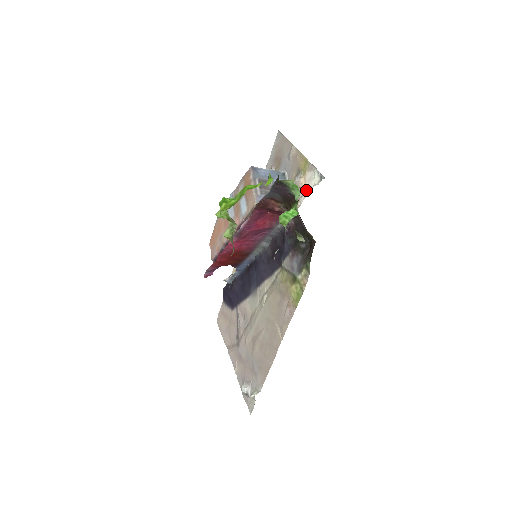
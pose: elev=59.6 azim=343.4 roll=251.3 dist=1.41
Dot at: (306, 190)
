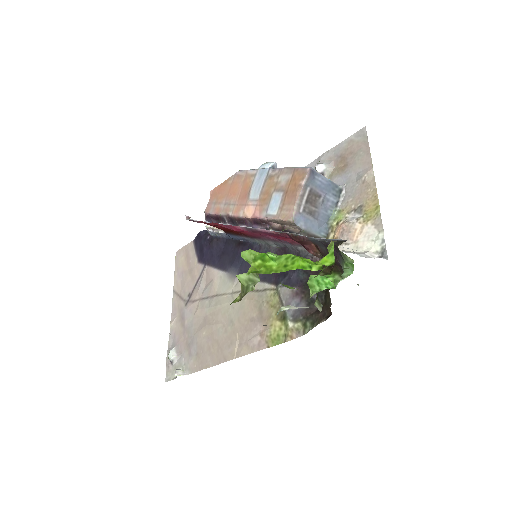
Dot at: (356, 243)
